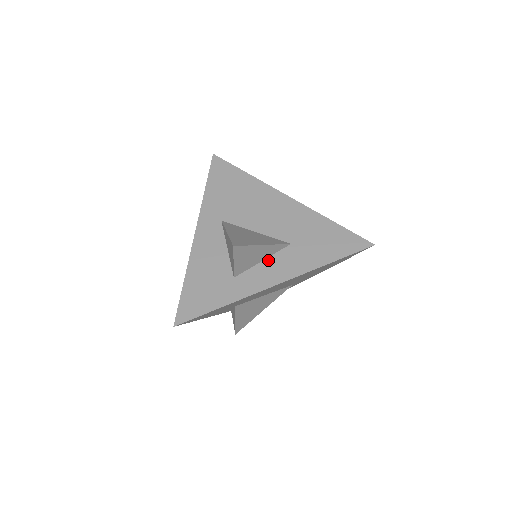
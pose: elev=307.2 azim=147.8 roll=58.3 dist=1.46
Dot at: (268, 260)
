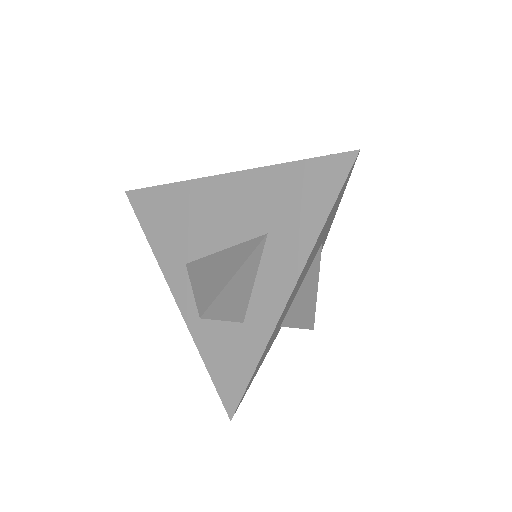
Dot at: (260, 274)
